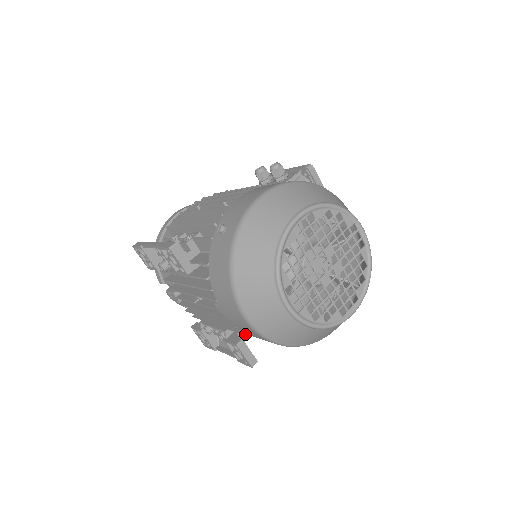
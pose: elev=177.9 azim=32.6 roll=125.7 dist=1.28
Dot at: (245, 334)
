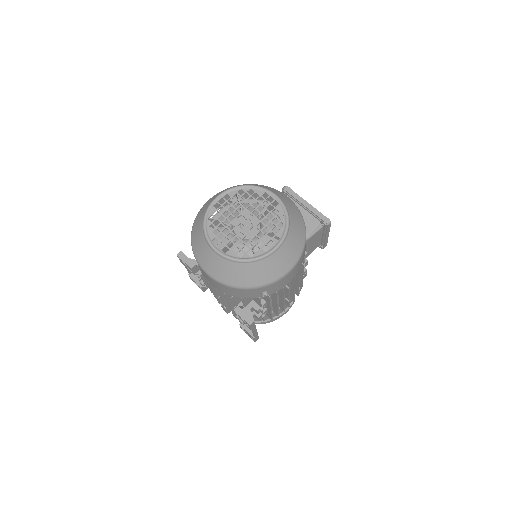
Dot at: (232, 297)
